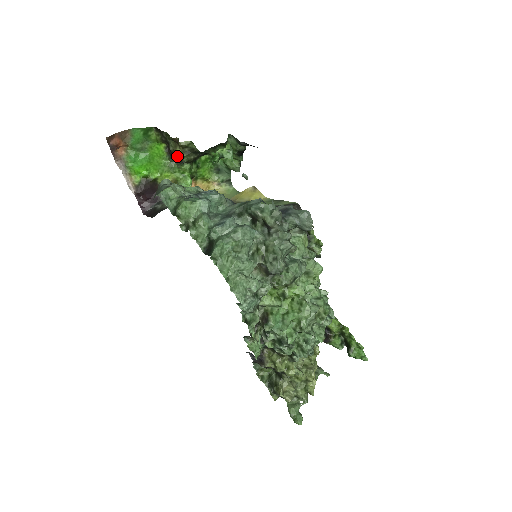
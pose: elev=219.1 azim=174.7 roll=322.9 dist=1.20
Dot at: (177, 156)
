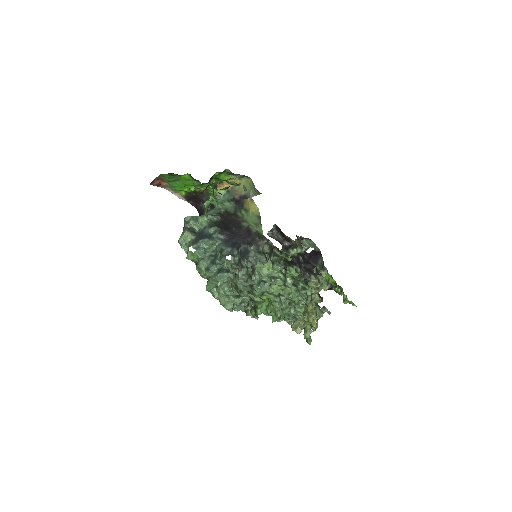
Dot at: occluded
